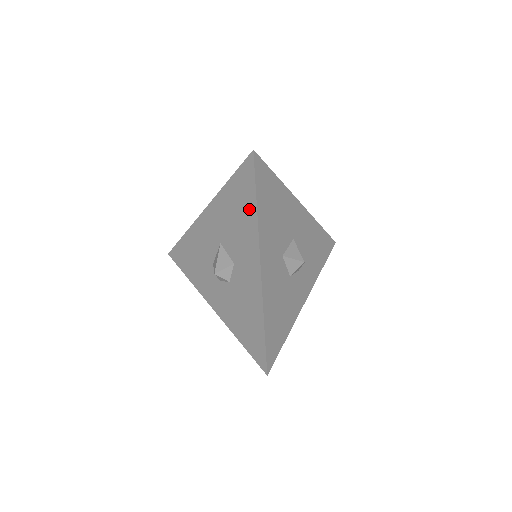
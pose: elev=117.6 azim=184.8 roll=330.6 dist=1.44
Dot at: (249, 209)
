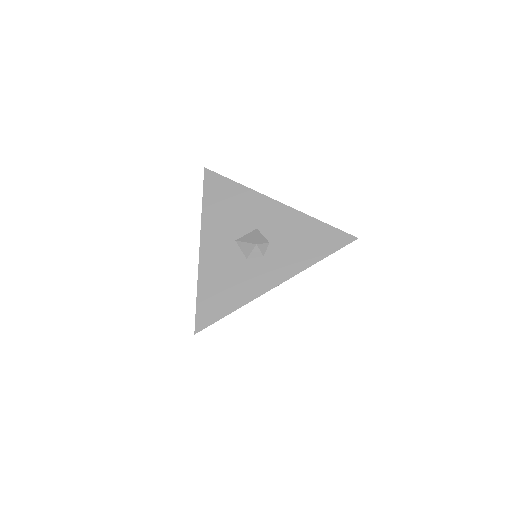
Dot at: occluded
